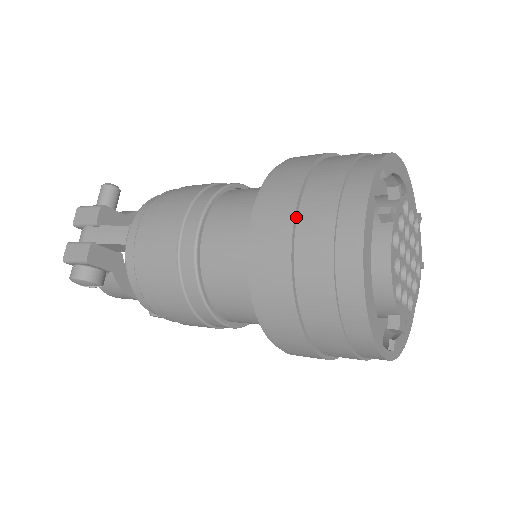
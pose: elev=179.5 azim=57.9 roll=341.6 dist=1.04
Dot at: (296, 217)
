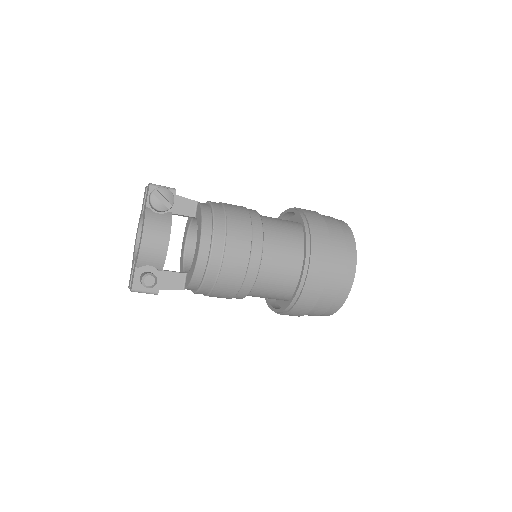
Dot at: occluded
